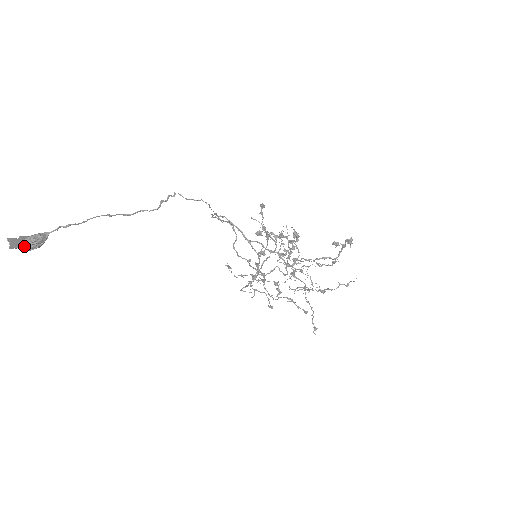
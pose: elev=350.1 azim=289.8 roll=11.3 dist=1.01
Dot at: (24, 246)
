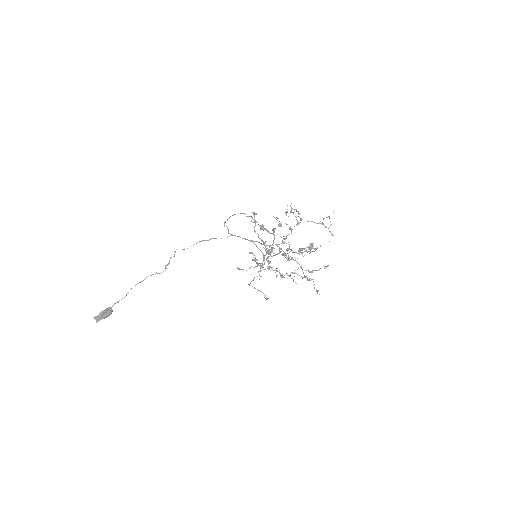
Dot at: (103, 318)
